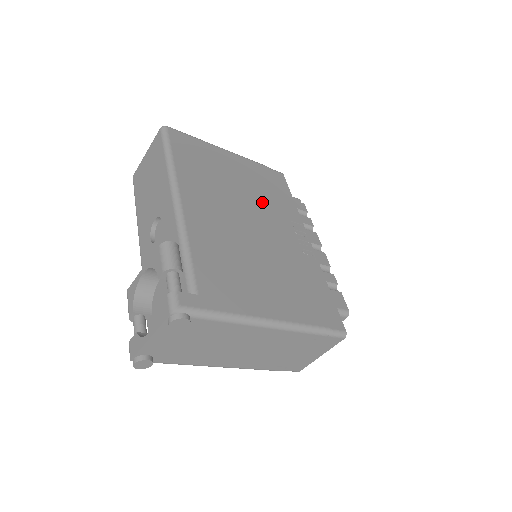
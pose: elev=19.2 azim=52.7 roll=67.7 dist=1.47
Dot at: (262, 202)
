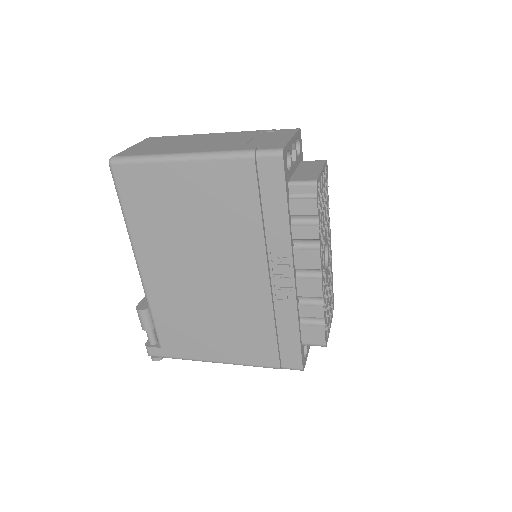
Dot at: (230, 237)
